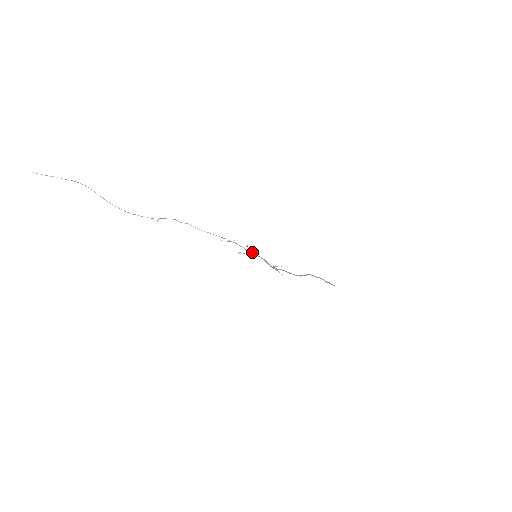
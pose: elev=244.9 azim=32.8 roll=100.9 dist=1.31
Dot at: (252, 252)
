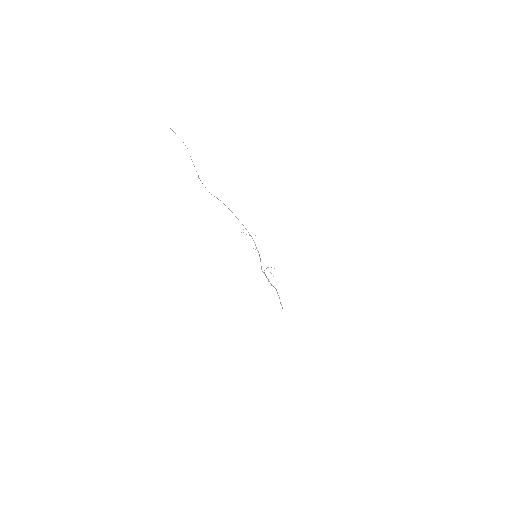
Dot at: occluded
